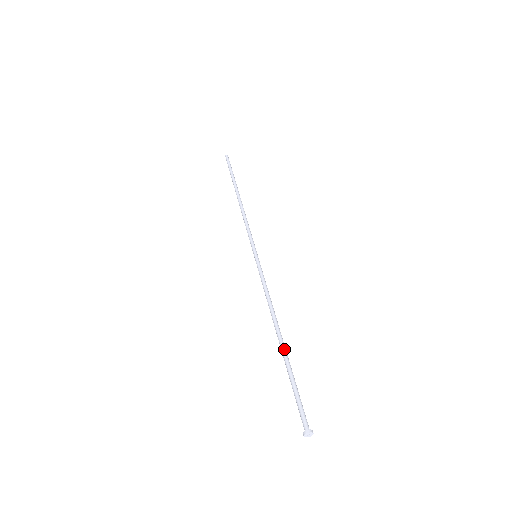
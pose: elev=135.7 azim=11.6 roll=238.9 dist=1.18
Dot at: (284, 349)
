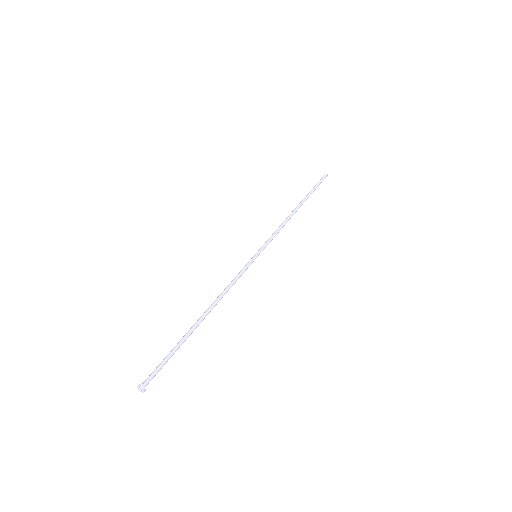
Dot at: (192, 327)
